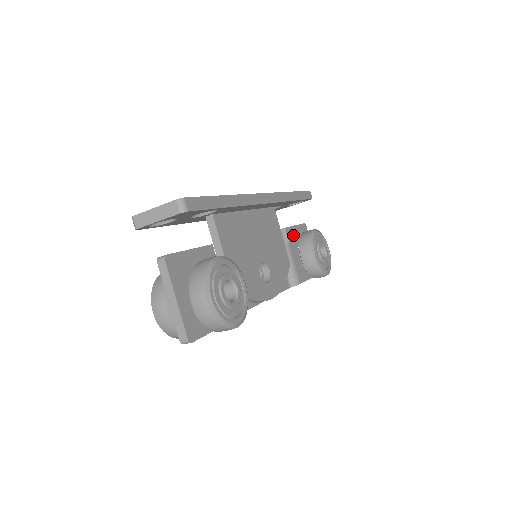
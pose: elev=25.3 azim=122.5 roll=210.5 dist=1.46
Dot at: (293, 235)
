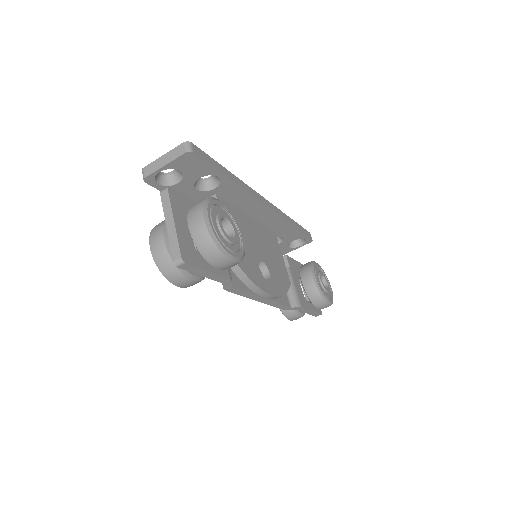
Dot at: (294, 266)
